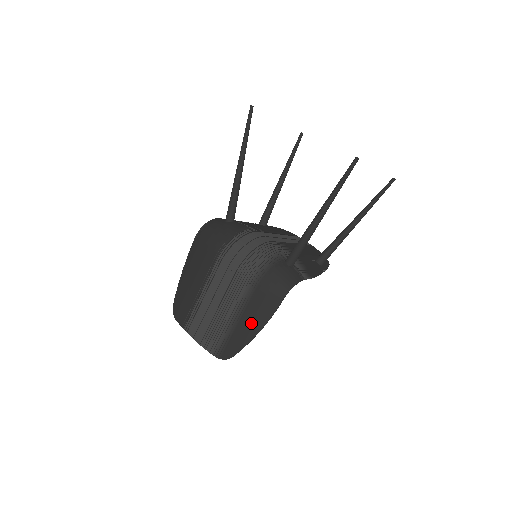
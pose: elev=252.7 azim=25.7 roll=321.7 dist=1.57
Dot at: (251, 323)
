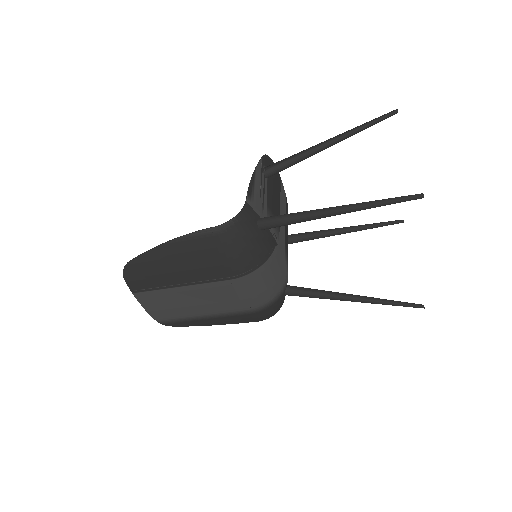
Dot at: (218, 322)
